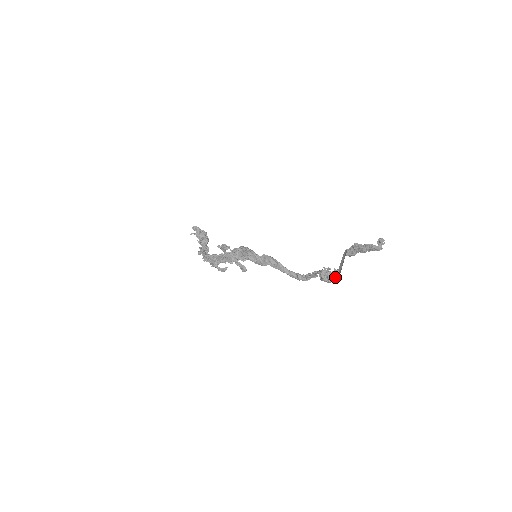
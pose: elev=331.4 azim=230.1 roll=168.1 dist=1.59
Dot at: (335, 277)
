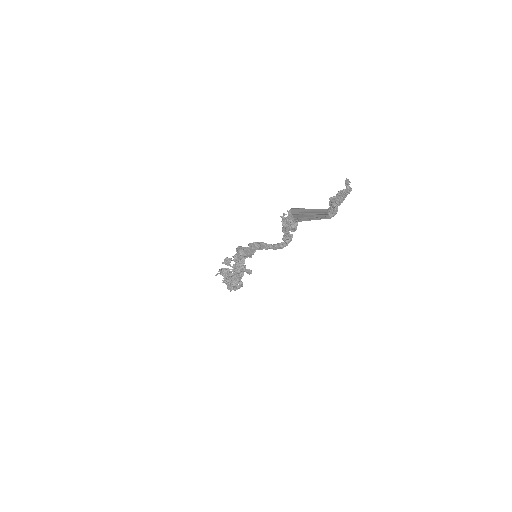
Dot at: (292, 219)
